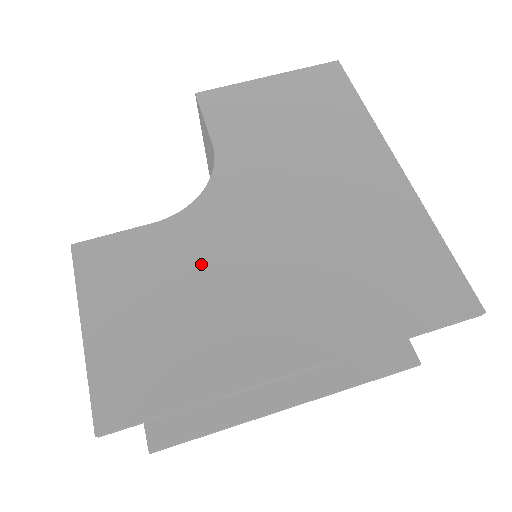
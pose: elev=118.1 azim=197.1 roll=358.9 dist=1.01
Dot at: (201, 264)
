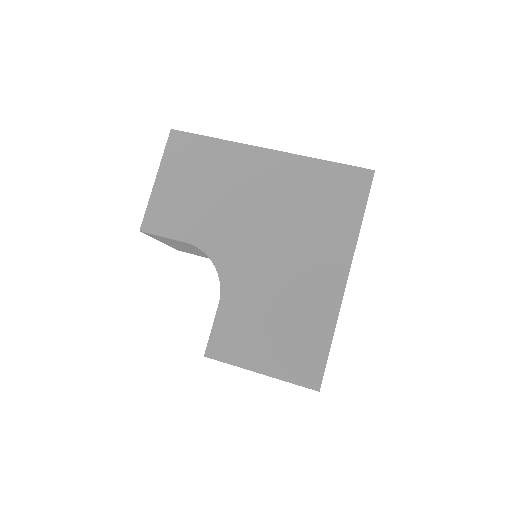
Dot at: (260, 293)
